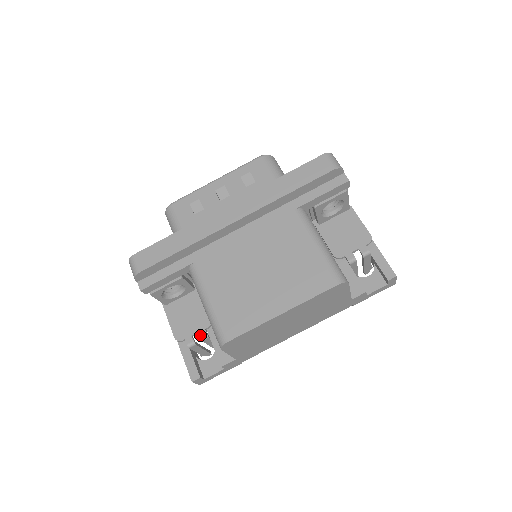
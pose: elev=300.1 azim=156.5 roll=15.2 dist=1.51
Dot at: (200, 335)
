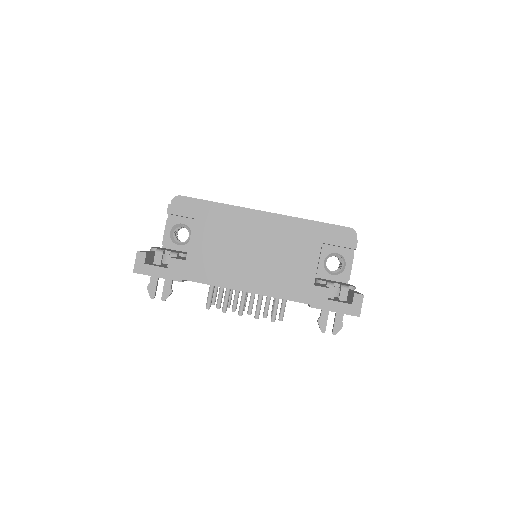
Dot at: (172, 251)
